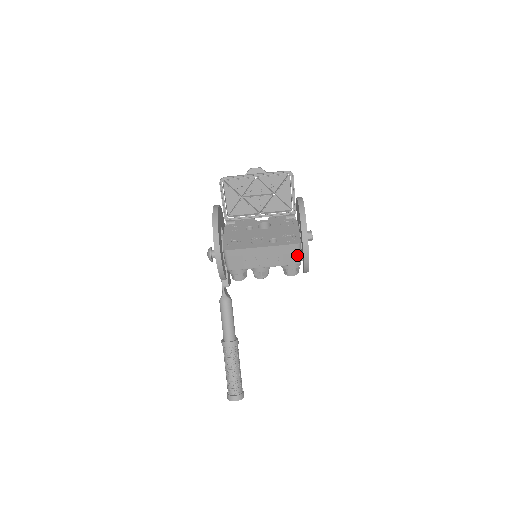
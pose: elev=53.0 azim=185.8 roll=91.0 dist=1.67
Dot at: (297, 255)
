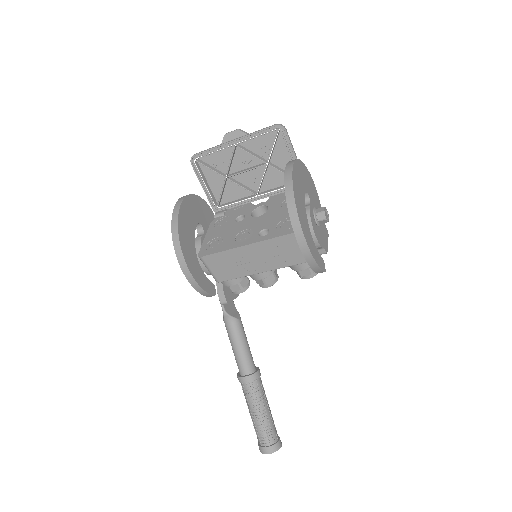
Dot at: occluded
